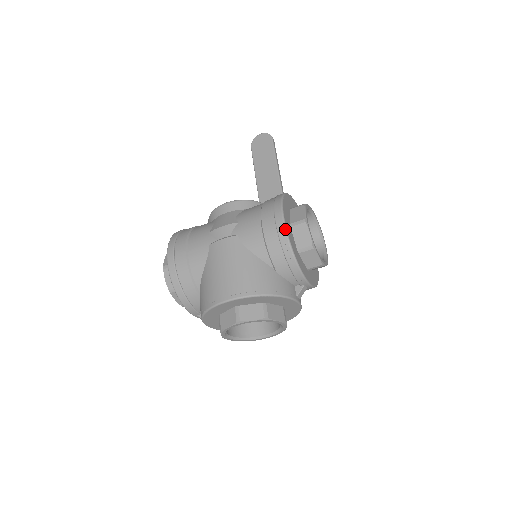
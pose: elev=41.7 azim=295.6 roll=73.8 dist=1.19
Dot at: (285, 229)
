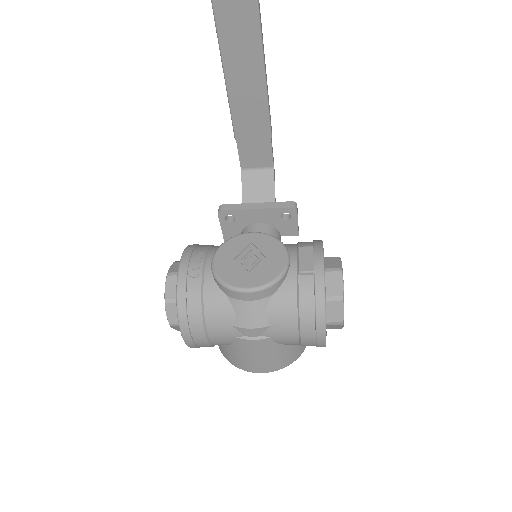
Dot at: (325, 345)
